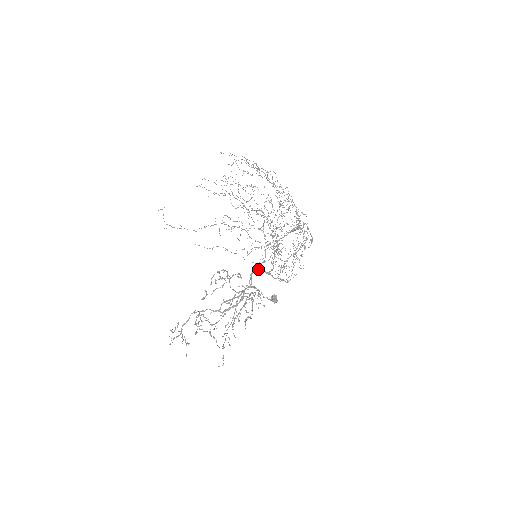
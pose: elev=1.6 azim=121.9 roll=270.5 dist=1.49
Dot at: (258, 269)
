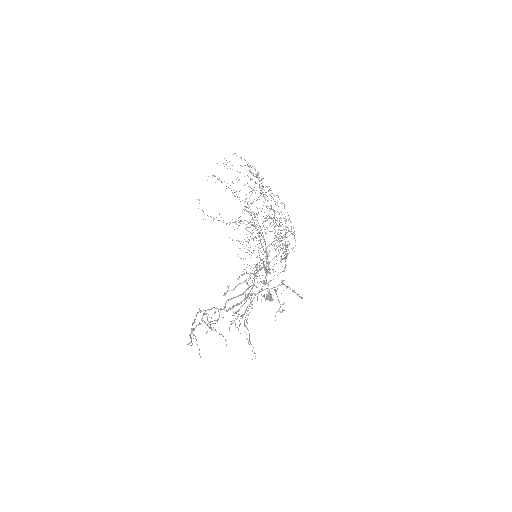
Dot at: occluded
